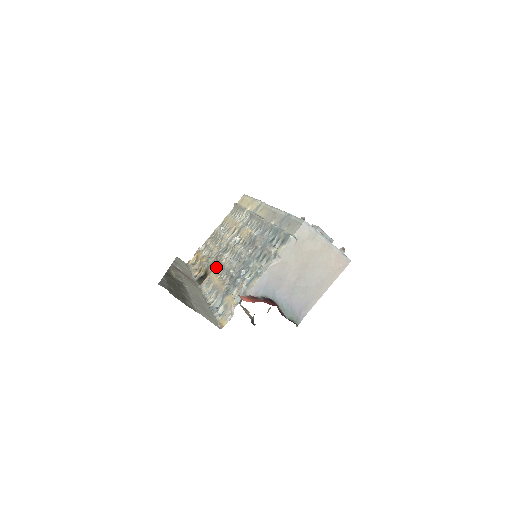
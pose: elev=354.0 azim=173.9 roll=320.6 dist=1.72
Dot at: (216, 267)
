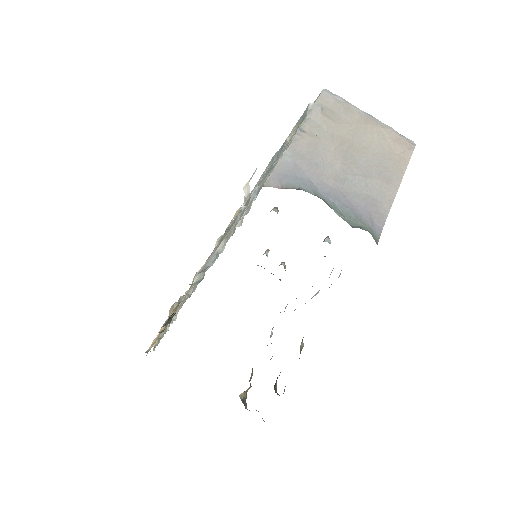
Dot at: occluded
